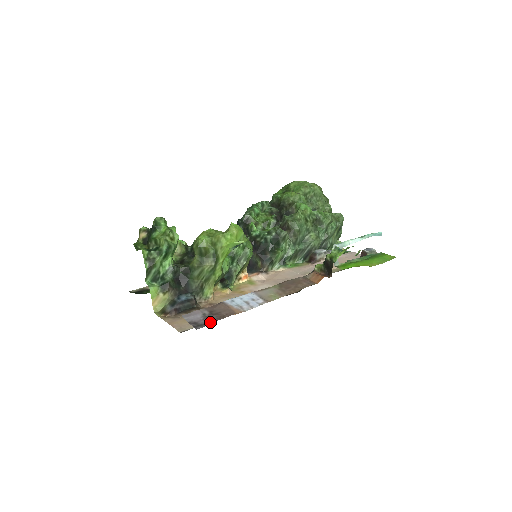
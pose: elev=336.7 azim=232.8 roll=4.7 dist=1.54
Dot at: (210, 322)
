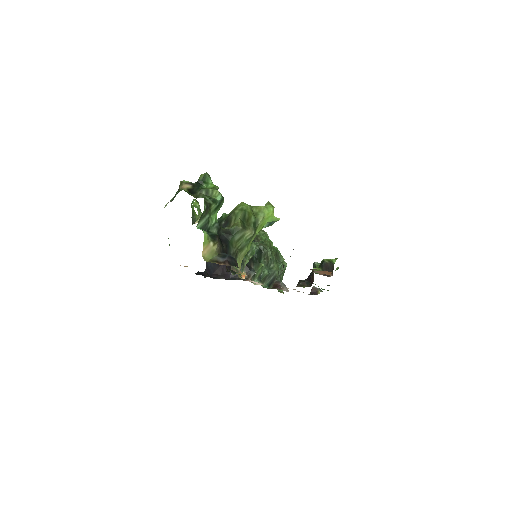
Dot at: occluded
